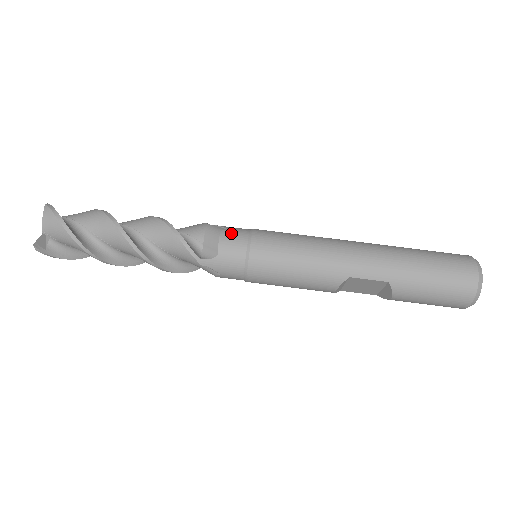
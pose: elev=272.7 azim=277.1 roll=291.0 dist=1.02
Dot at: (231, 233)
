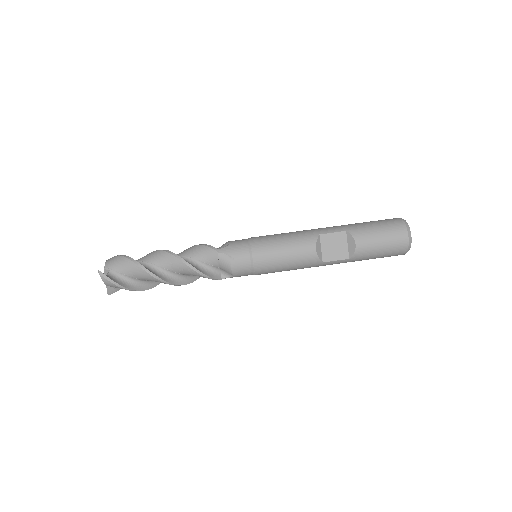
Dot at: occluded
